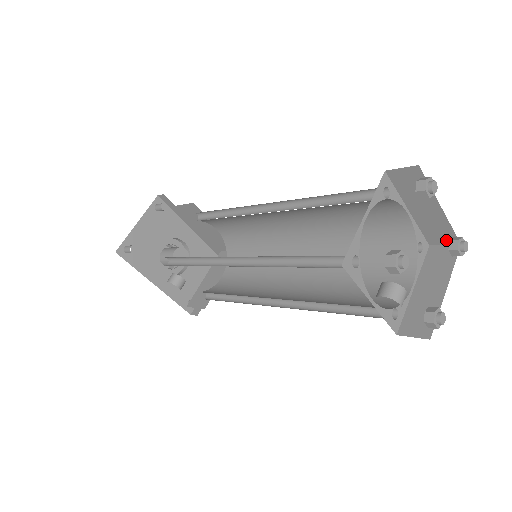
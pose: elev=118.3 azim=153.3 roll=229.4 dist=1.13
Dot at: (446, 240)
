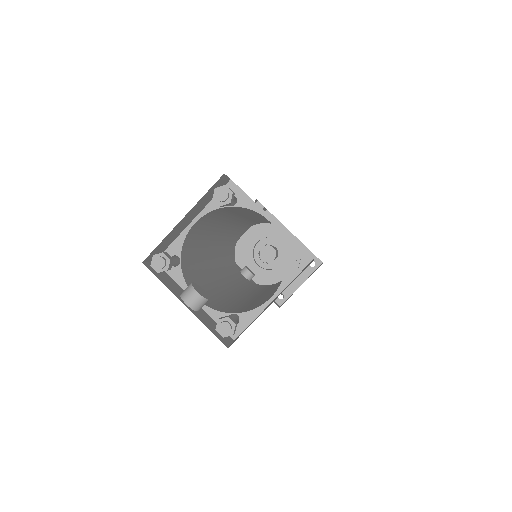
Dot at: occluded
